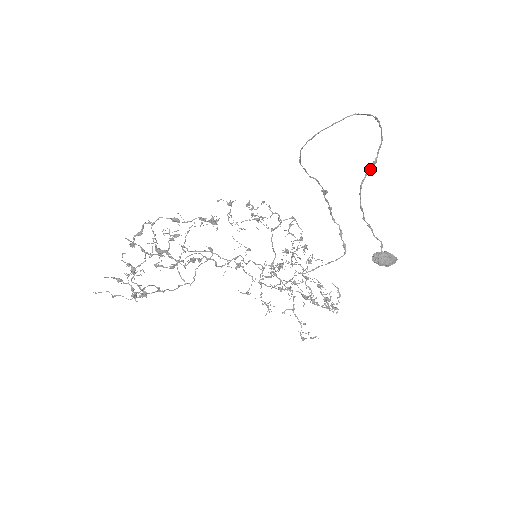
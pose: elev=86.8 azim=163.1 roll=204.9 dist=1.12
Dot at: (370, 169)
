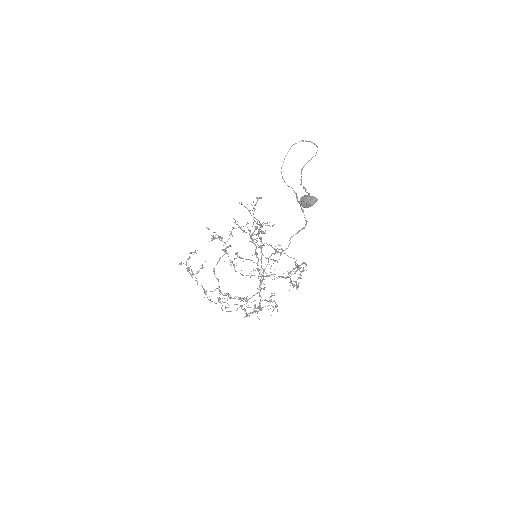
Dot at: occluded
